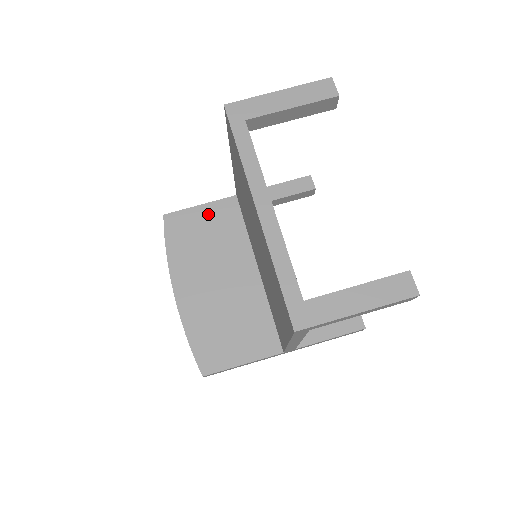
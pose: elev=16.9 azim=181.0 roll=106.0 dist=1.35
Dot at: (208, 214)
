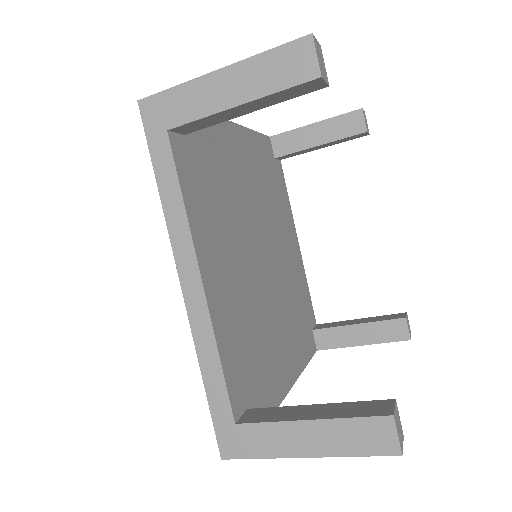
Dot at: occluded
